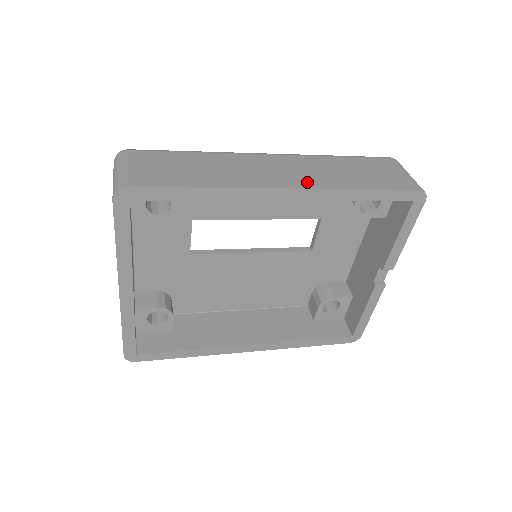
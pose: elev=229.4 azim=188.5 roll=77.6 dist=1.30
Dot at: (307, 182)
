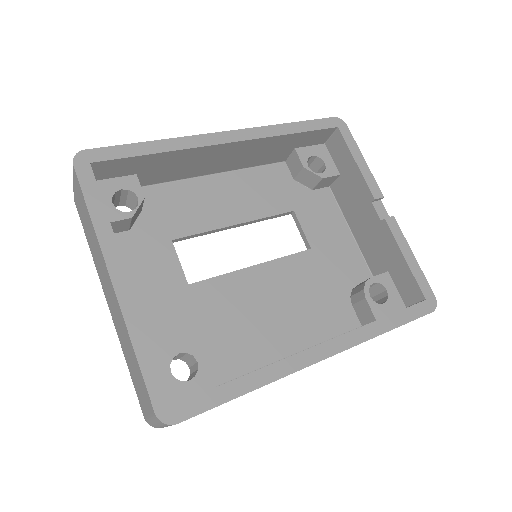
Dot at: occluded
